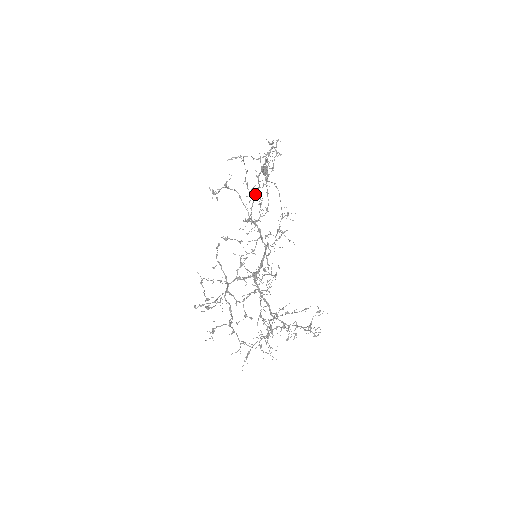
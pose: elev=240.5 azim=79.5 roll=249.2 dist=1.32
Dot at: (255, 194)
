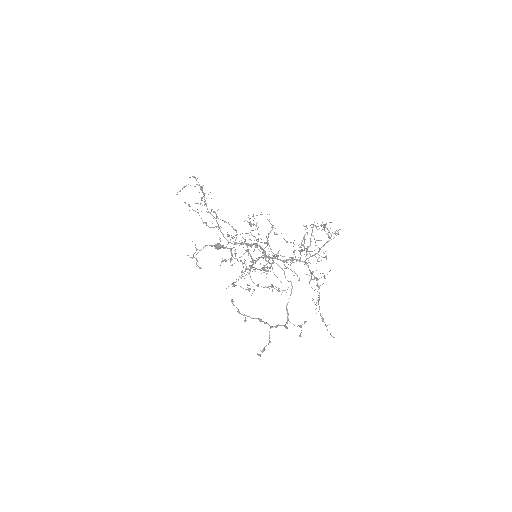
Dot at: (217, 226)
